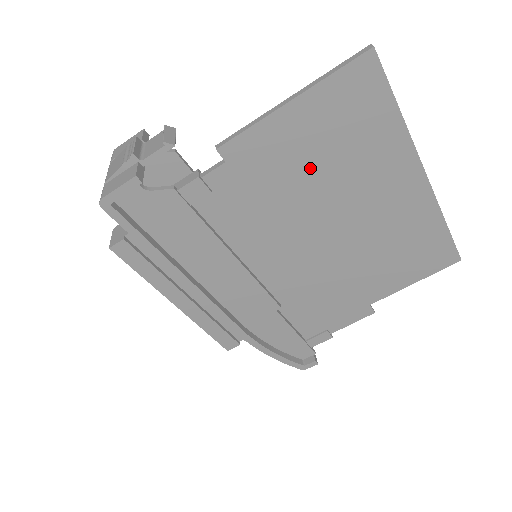
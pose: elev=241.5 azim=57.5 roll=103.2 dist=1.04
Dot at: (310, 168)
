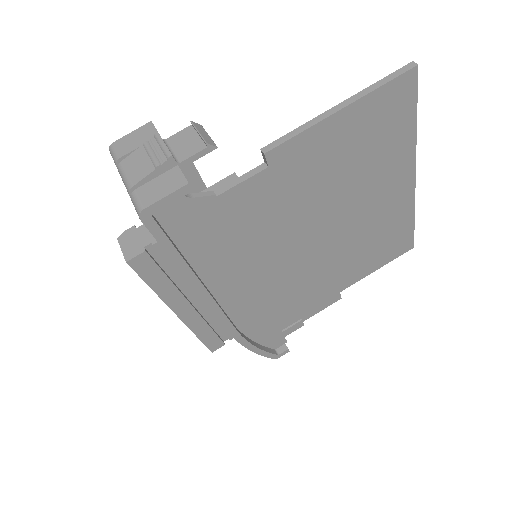
Dot at: (336, 172)
